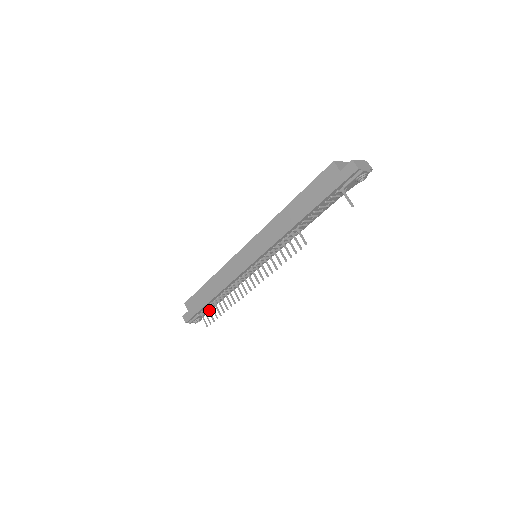
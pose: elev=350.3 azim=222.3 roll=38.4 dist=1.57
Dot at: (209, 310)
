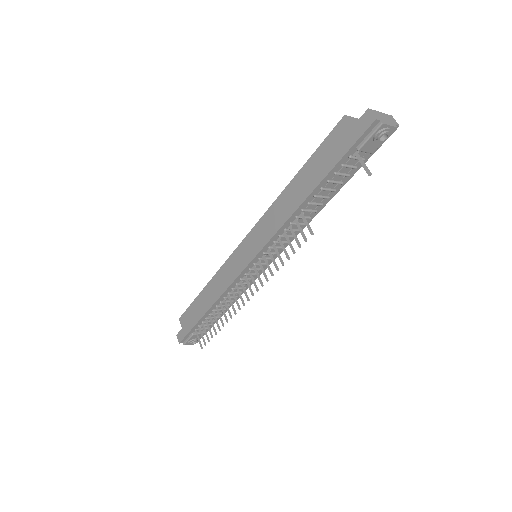
Dot at: (204, 327)
